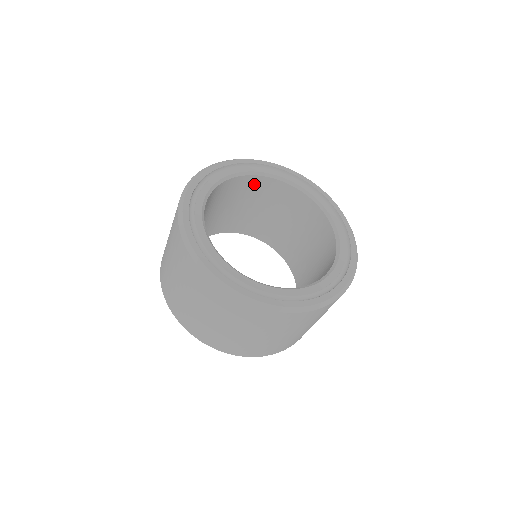
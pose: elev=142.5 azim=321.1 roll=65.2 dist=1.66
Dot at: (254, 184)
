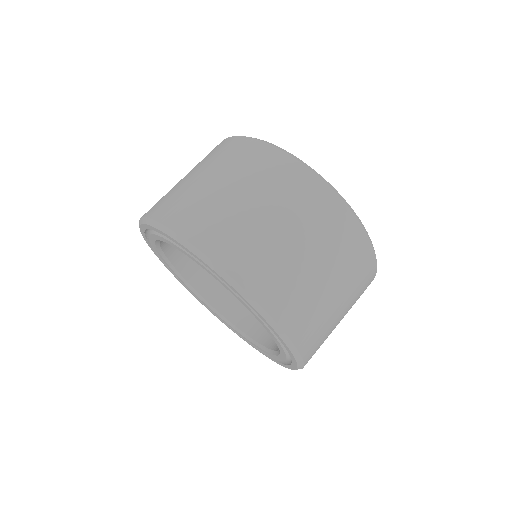
Dot at: occluded
